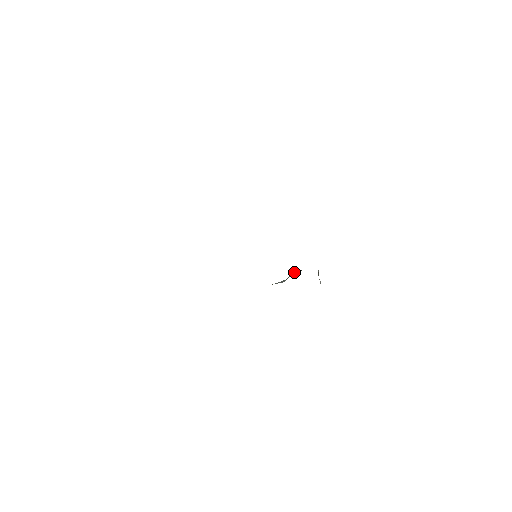
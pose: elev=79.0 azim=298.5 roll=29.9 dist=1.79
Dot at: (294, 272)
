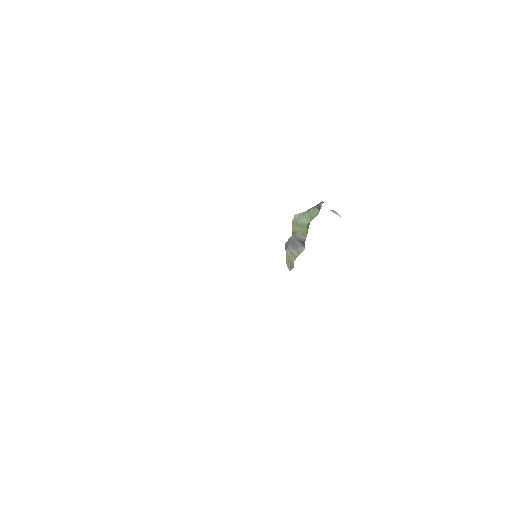
Dot at: (295, 223)
